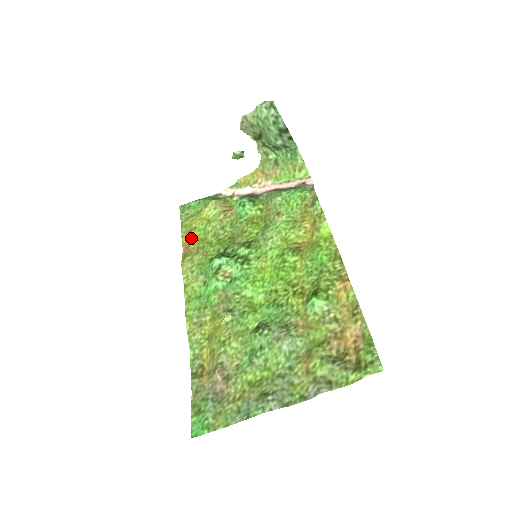
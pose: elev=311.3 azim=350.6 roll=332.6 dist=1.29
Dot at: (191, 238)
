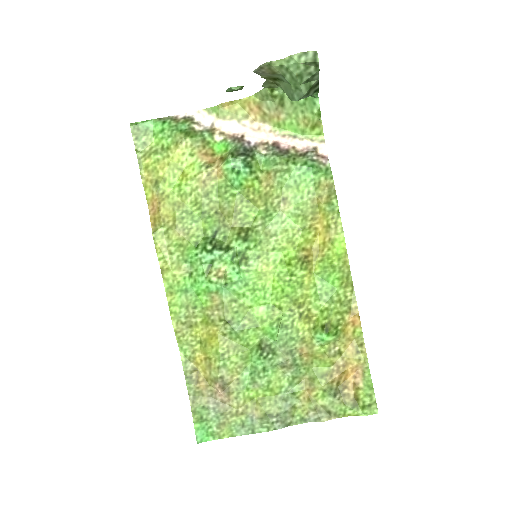
Dot at: (160, 196)
